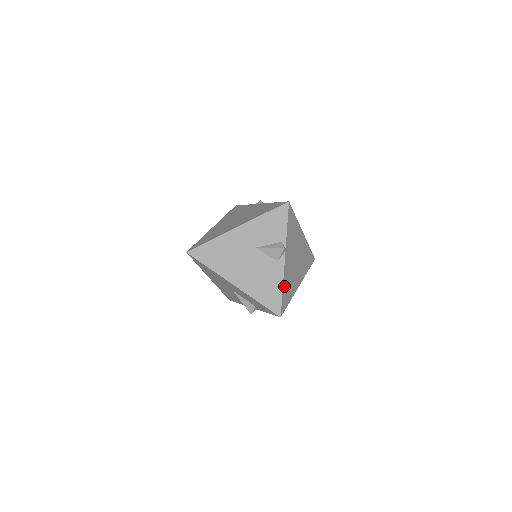
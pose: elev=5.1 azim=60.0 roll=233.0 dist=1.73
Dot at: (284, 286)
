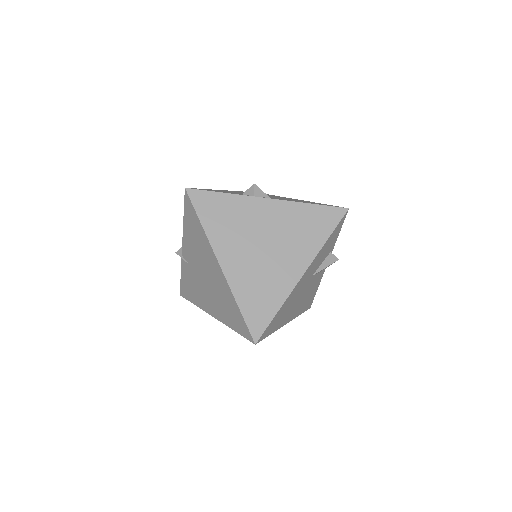
Dot at: occluded
